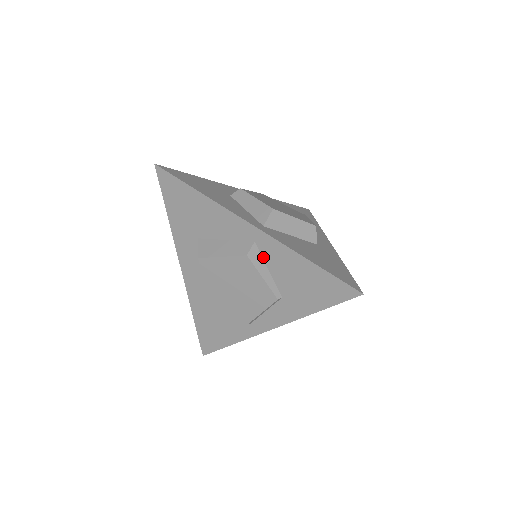
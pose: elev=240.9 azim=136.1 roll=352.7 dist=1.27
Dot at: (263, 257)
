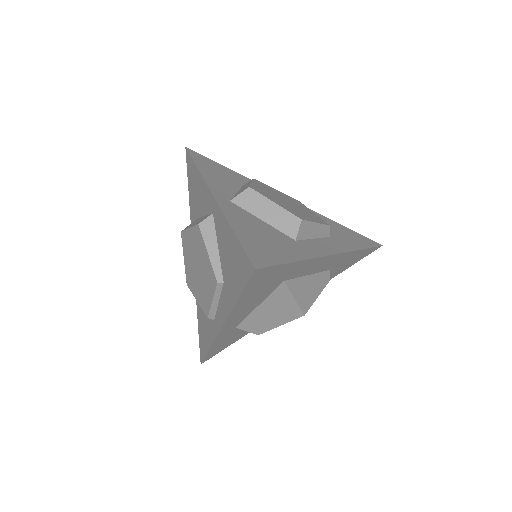
Dot at: (216, 231)
